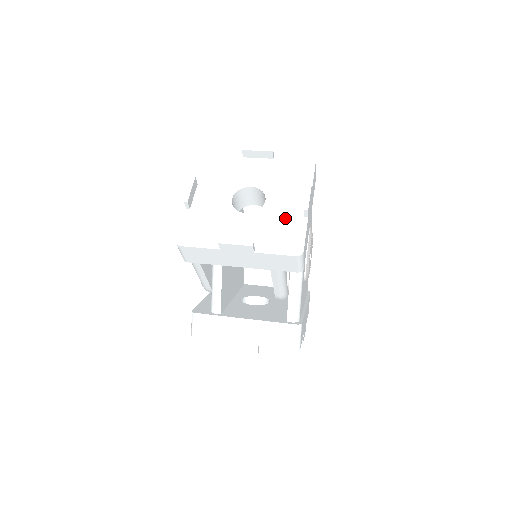
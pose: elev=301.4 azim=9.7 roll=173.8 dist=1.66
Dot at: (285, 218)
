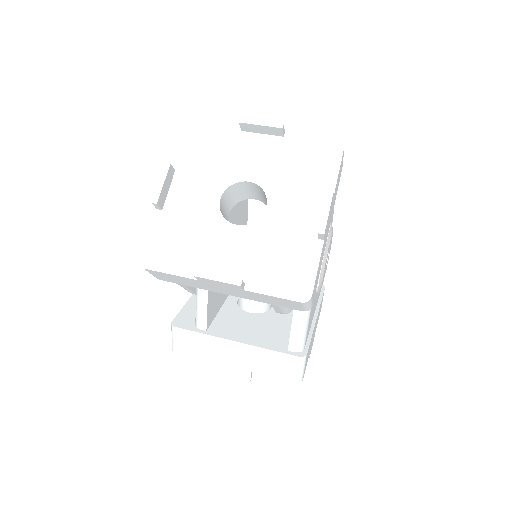
Dot at: (291, 238)
